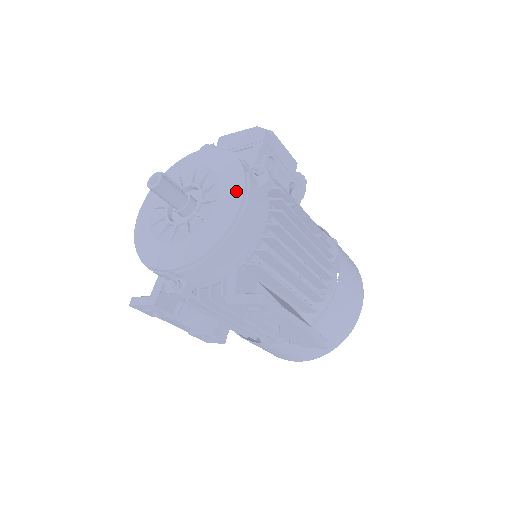
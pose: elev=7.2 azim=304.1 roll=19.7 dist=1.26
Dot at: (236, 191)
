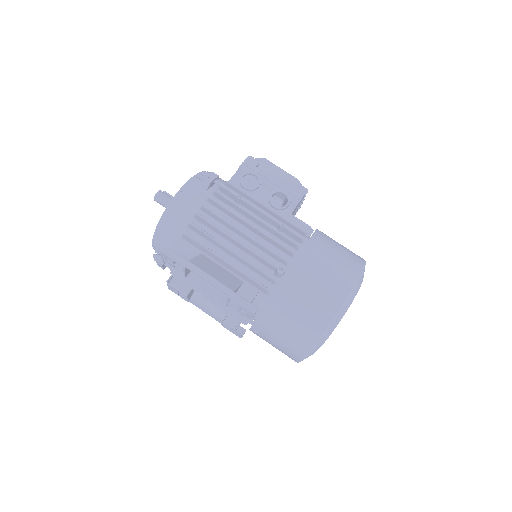
Dot at: occluded
